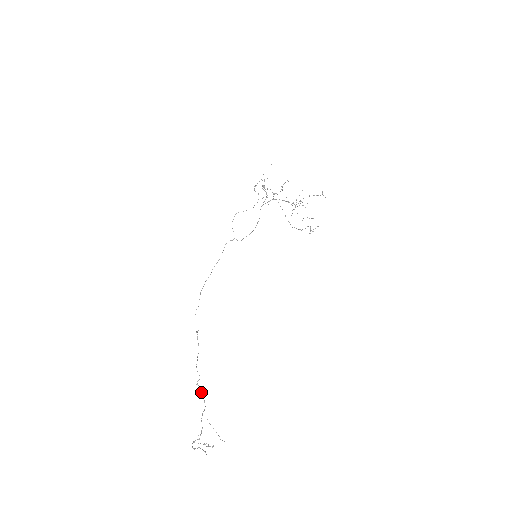
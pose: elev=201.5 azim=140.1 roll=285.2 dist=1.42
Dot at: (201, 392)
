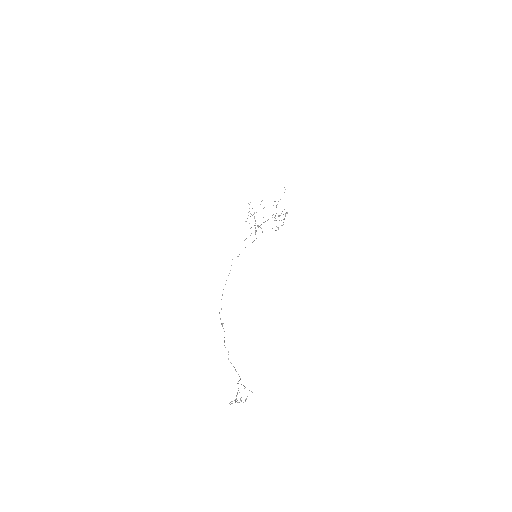
Dot at: occluded
